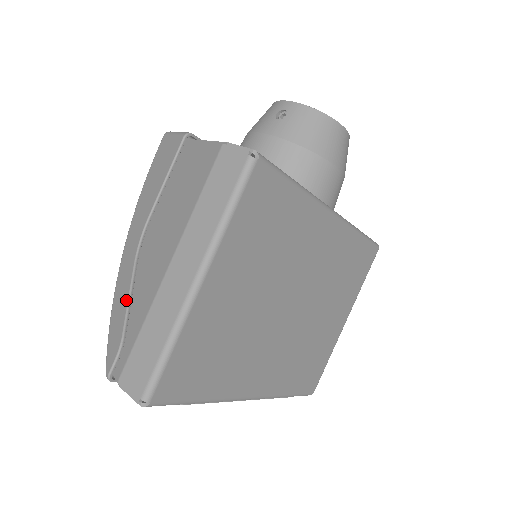
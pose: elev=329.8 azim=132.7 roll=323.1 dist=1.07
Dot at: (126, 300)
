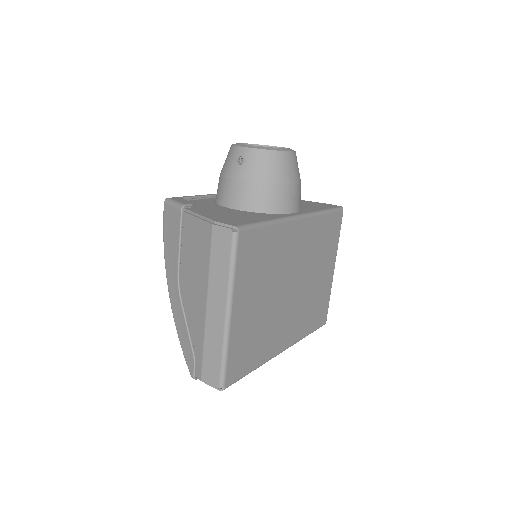
Dot at: (186, 329)
